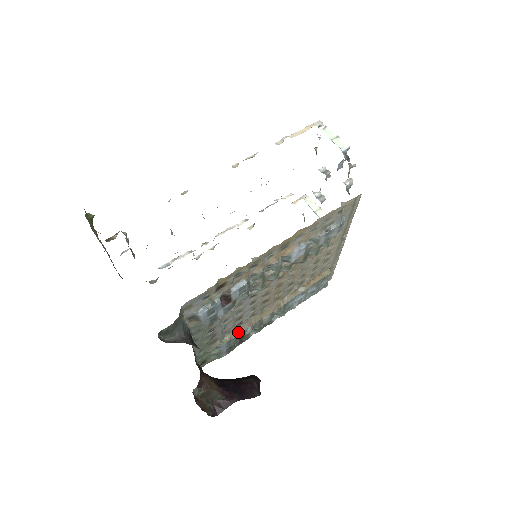
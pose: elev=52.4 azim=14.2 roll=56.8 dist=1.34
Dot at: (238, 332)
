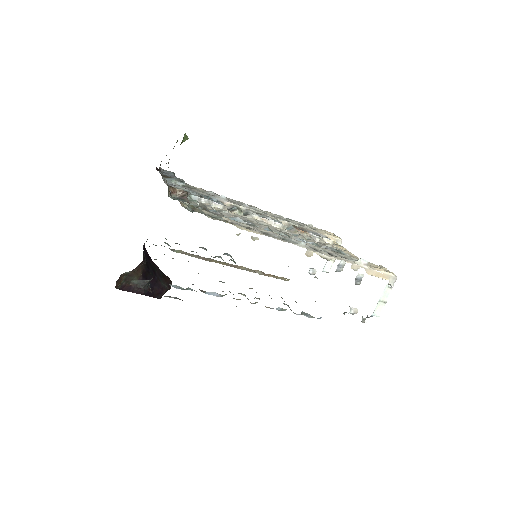
Dot at: (193, 255)
